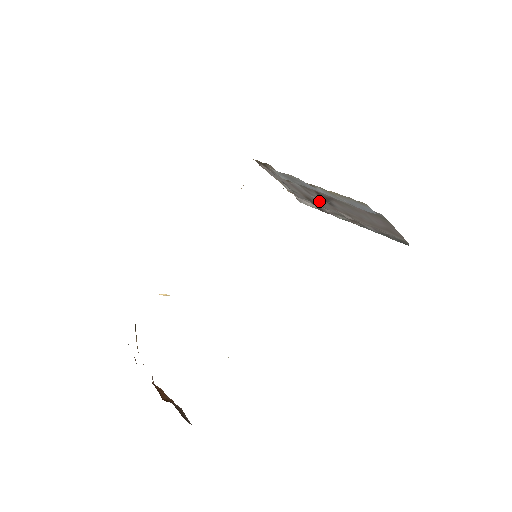
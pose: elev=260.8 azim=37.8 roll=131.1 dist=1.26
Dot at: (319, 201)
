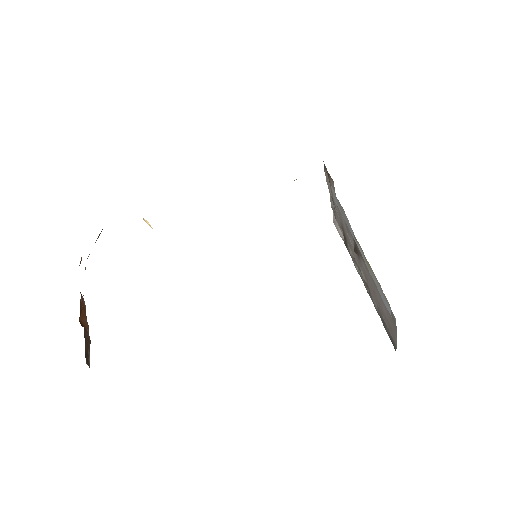
Dot at: occluded
